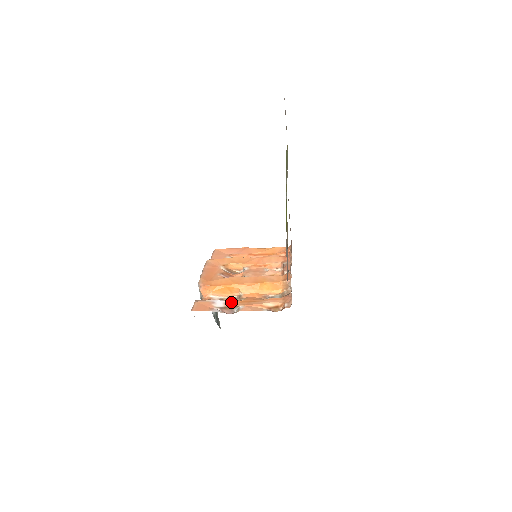
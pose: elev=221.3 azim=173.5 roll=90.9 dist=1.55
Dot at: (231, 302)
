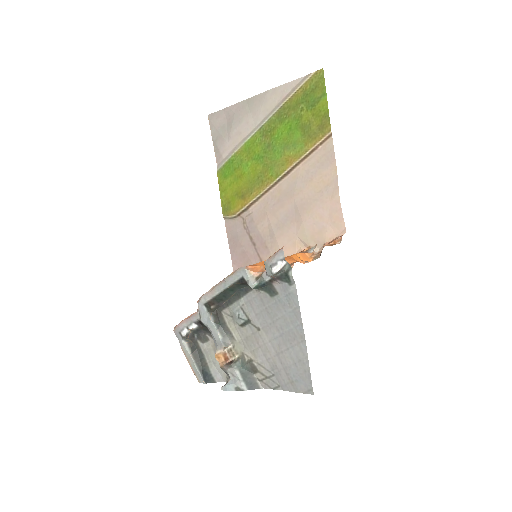
Dot at: occluded
